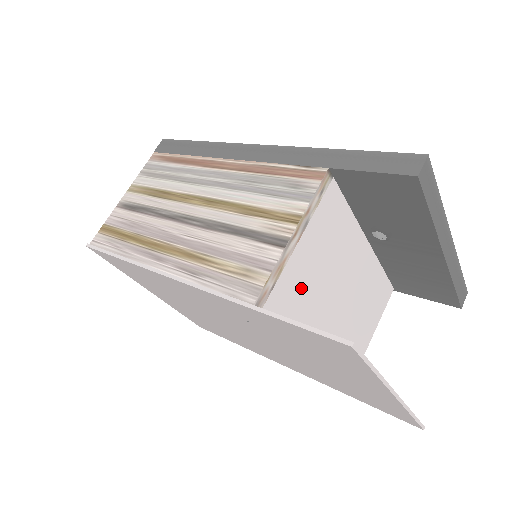
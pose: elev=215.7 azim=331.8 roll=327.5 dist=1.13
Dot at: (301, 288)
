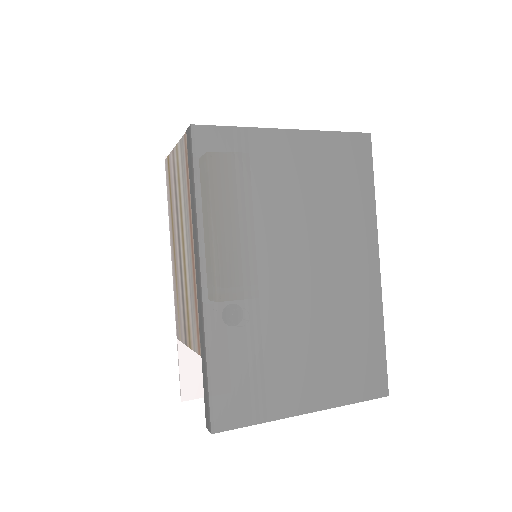
Dot at: occluded
